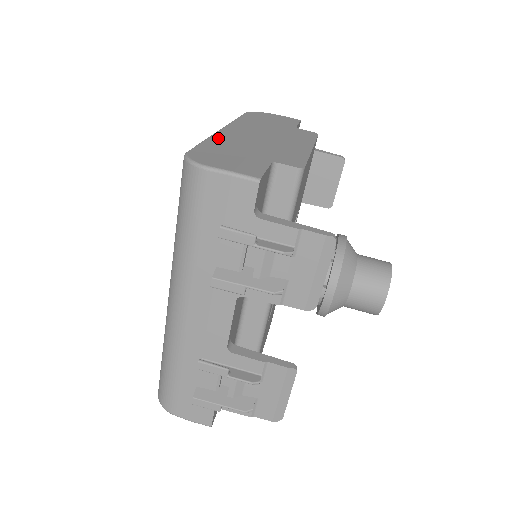
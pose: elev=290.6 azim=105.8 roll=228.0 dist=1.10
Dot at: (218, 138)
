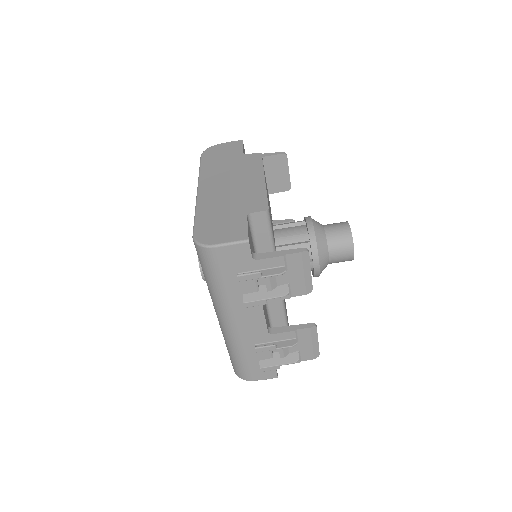
Dot at: (202, 206)
